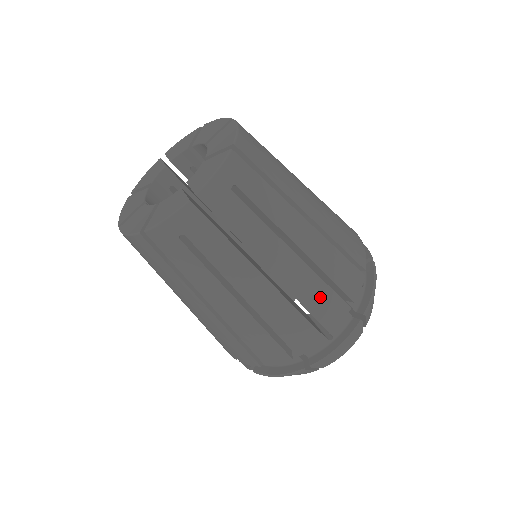
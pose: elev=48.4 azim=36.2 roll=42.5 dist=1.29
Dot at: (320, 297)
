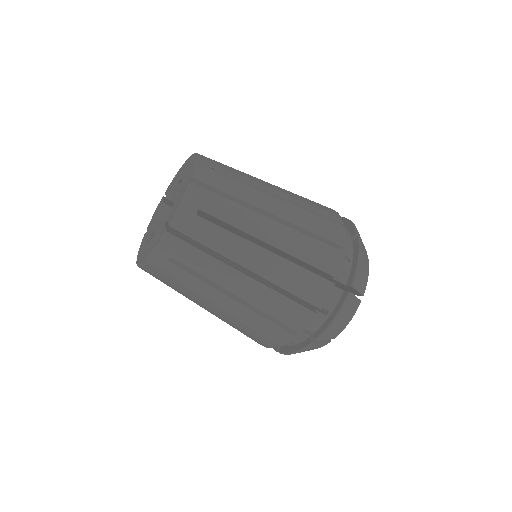
Dot at: (301, 281)
